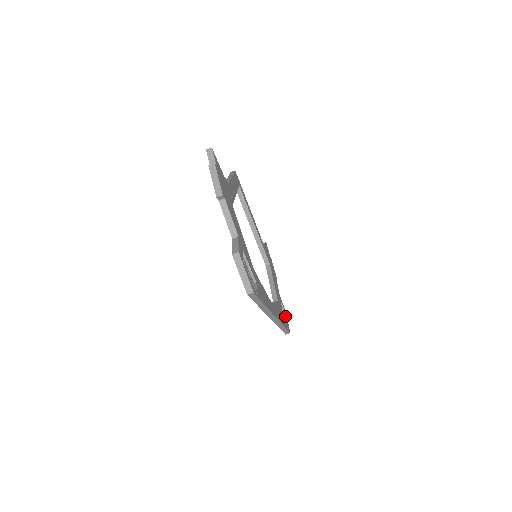
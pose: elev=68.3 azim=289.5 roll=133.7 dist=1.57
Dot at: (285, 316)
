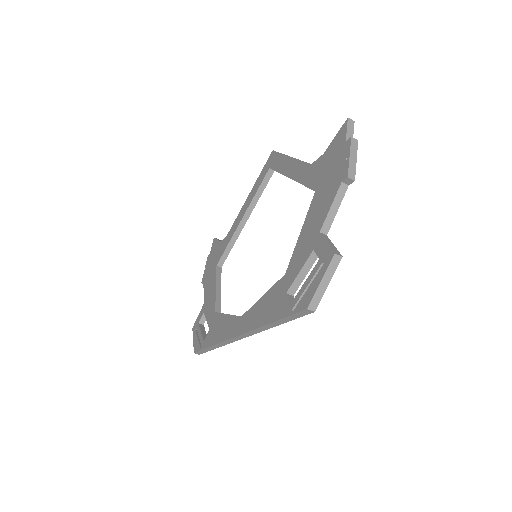
Dot at: occluded
